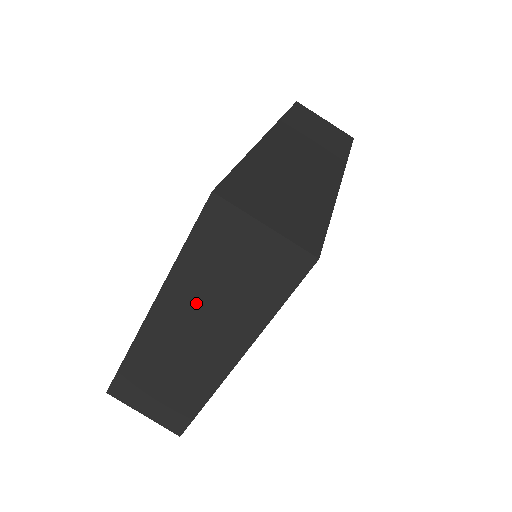
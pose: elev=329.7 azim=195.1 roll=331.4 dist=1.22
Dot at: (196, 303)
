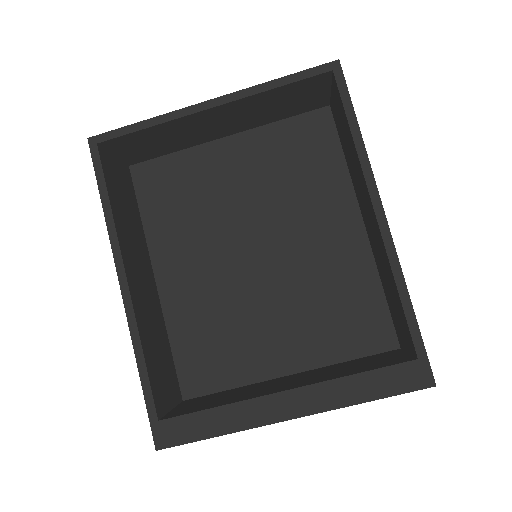
Dot at: occluded
